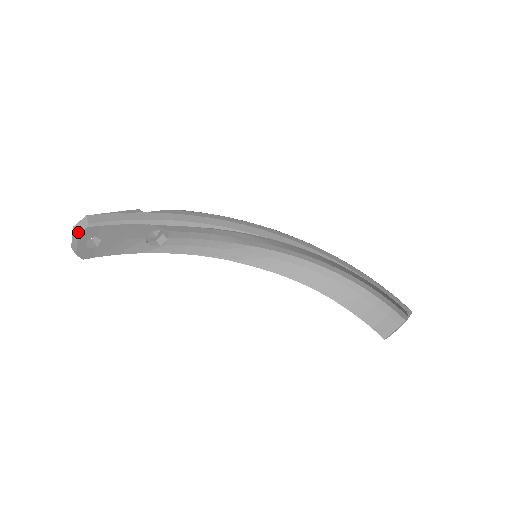
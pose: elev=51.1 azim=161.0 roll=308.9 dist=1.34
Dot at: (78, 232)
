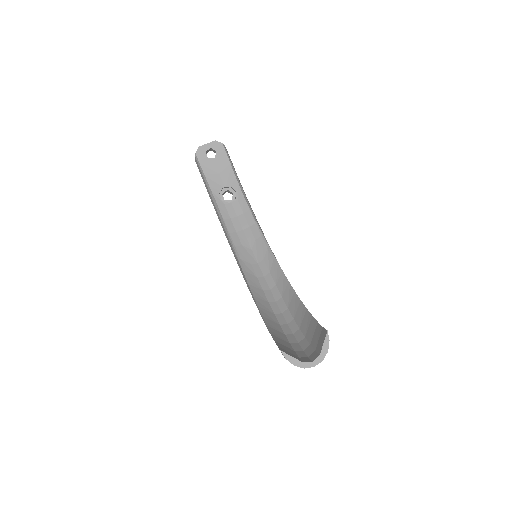
Dot at: (217, 141)
